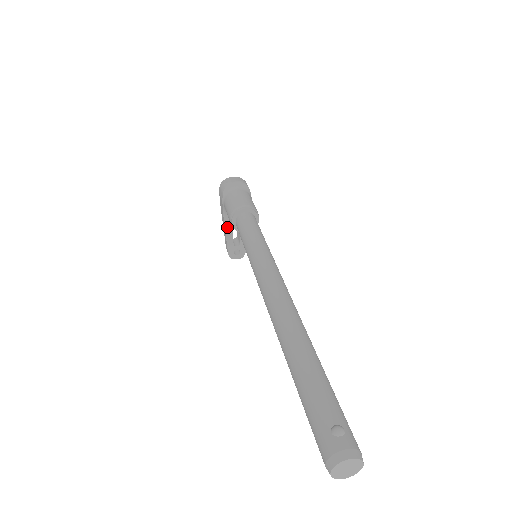
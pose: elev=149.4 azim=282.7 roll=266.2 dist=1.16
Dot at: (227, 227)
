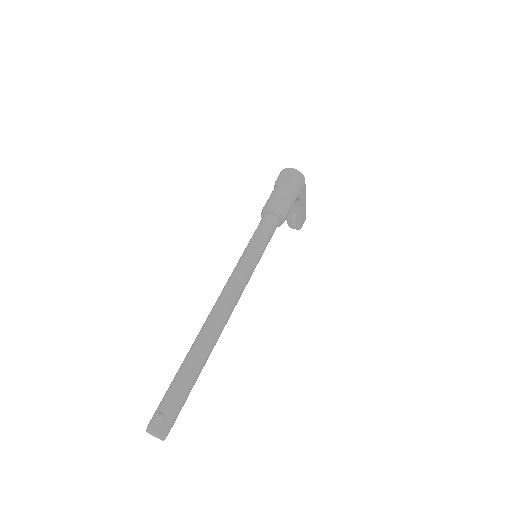
Dot at: occluded
